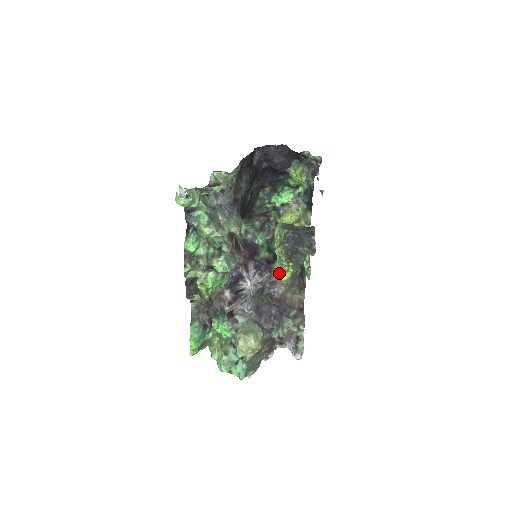
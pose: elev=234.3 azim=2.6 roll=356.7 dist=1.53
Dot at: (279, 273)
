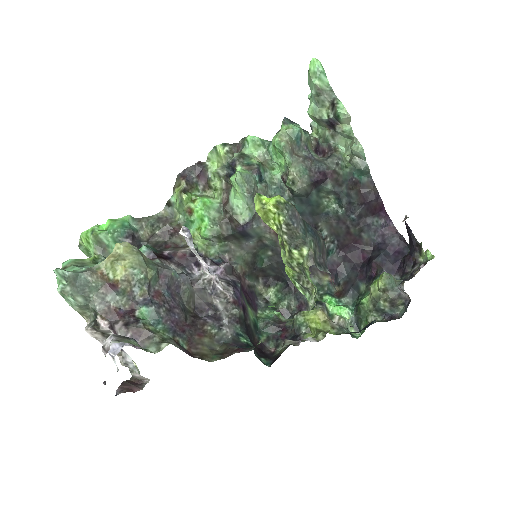
Dot at: occluded
